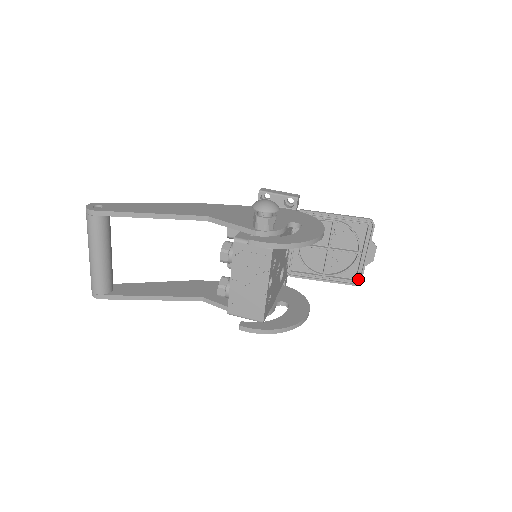
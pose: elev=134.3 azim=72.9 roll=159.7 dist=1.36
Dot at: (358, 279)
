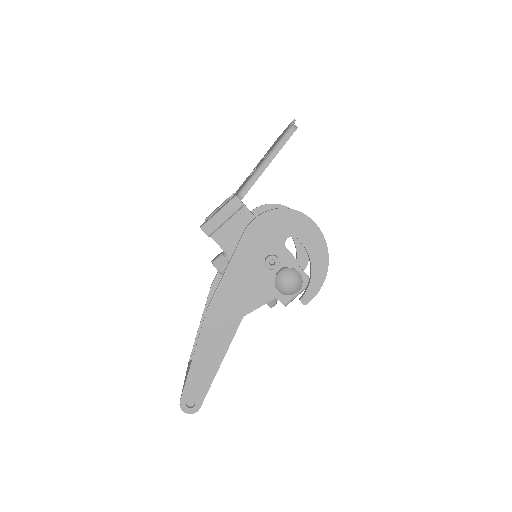
Dot at: occluded
